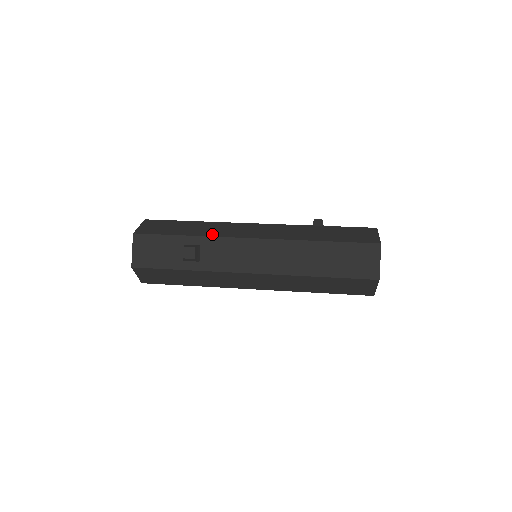
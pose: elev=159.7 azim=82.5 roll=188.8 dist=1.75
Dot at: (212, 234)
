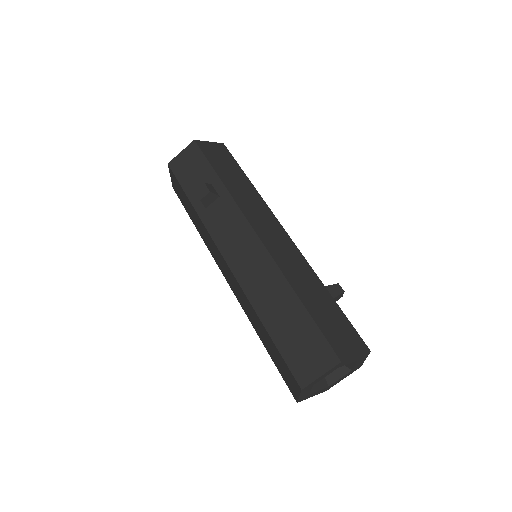
Dot at: (237, 198)
